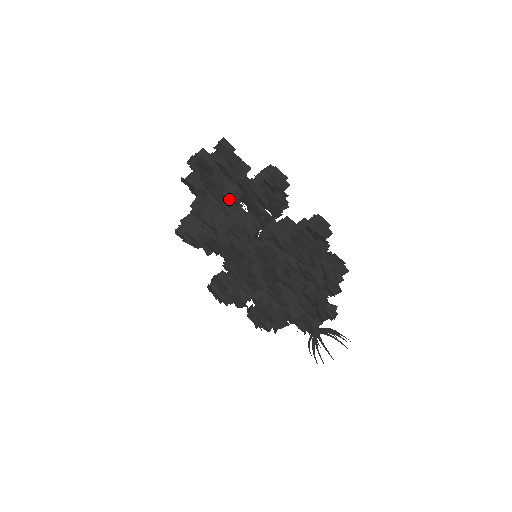
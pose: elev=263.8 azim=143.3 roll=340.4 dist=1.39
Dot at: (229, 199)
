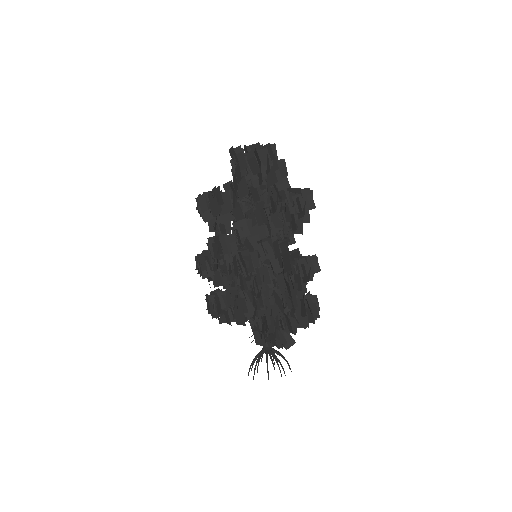
Dot at: occluded
